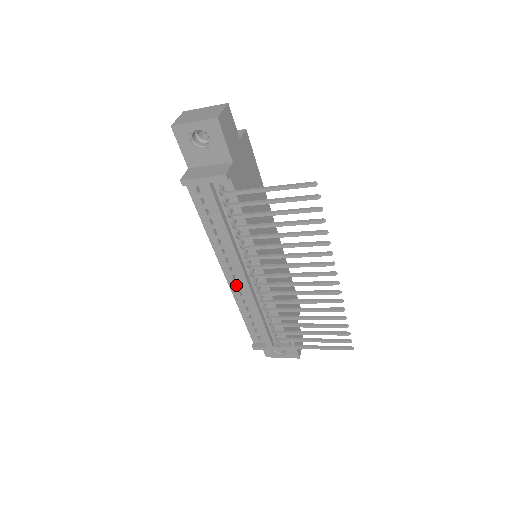
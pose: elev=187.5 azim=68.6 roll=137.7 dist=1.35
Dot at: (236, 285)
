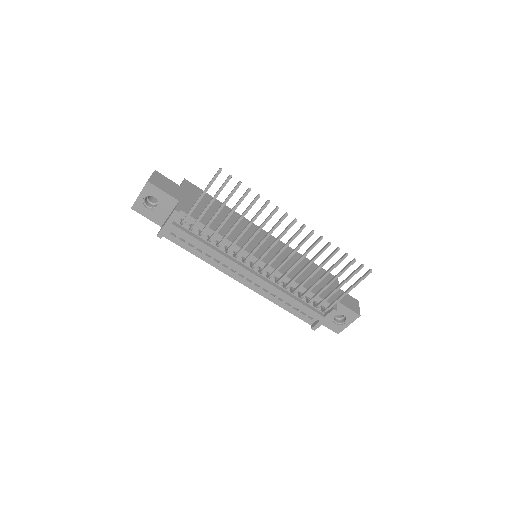
Dot at: (255, 286)
